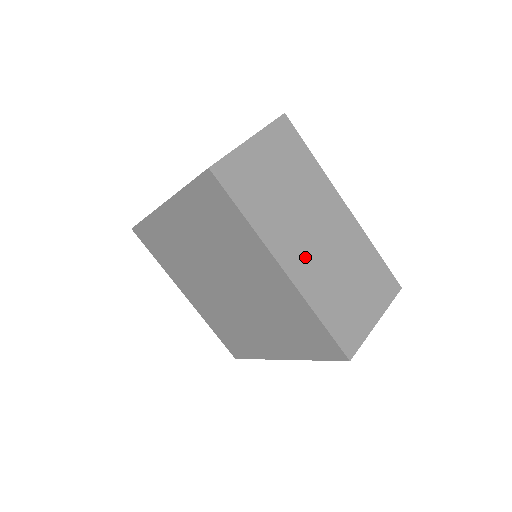
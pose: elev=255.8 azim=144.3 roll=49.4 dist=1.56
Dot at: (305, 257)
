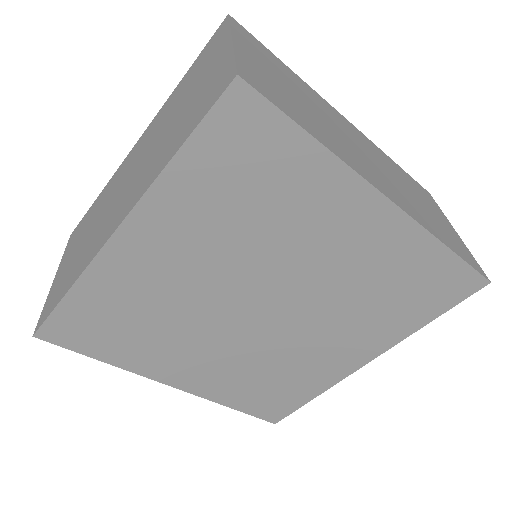
Dot at: (383, 180)
